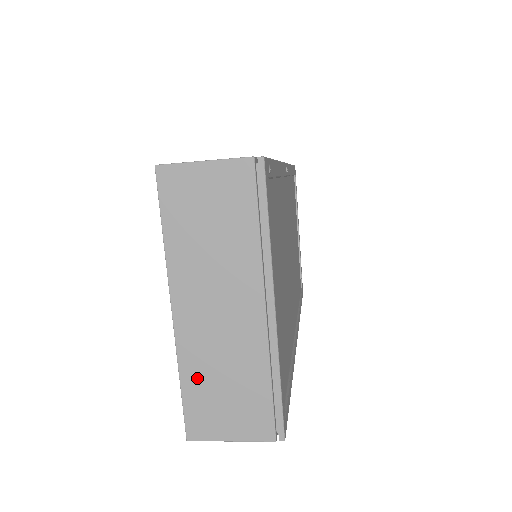
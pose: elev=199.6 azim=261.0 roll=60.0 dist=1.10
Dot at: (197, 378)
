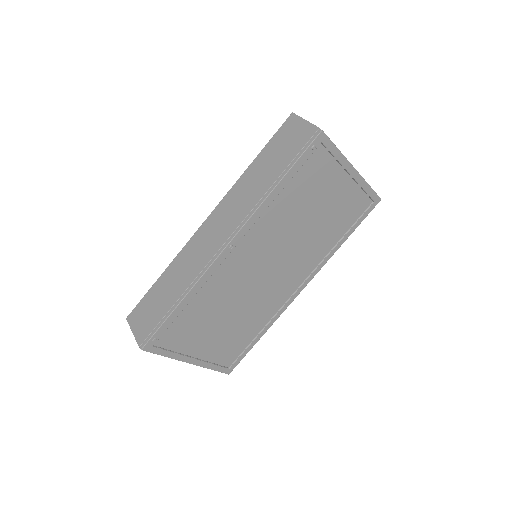
Dot at: occluded
